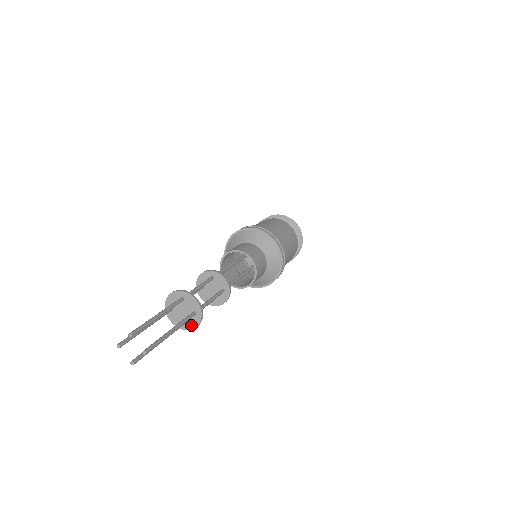
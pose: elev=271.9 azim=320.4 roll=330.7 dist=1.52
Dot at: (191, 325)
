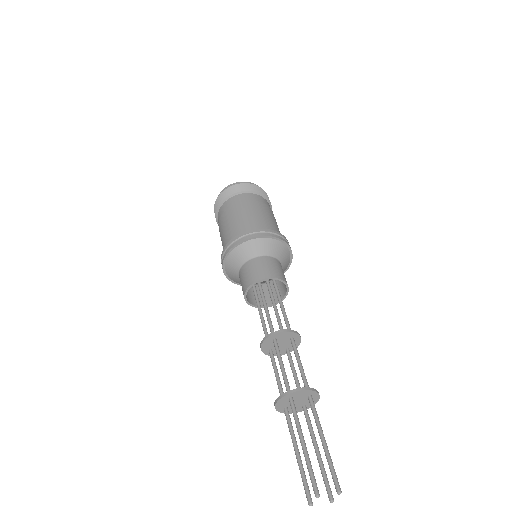
Dot at: (290, 411)
